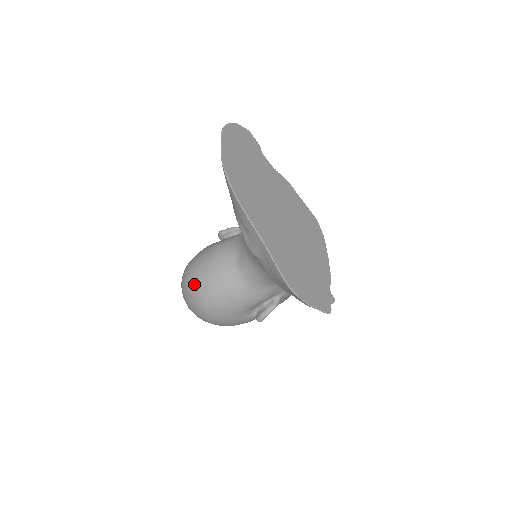
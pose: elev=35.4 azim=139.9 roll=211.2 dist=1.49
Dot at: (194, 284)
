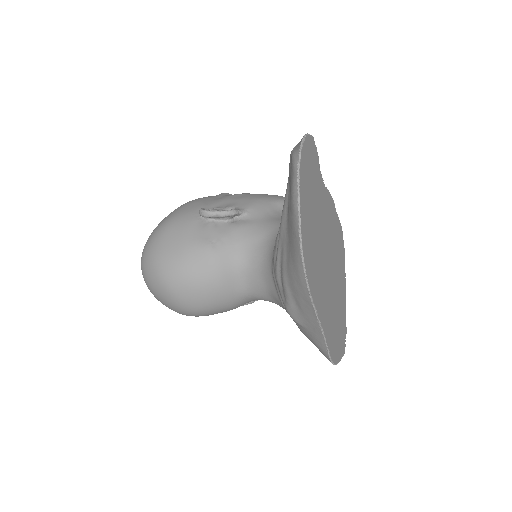
Dot at: (180, 297)
